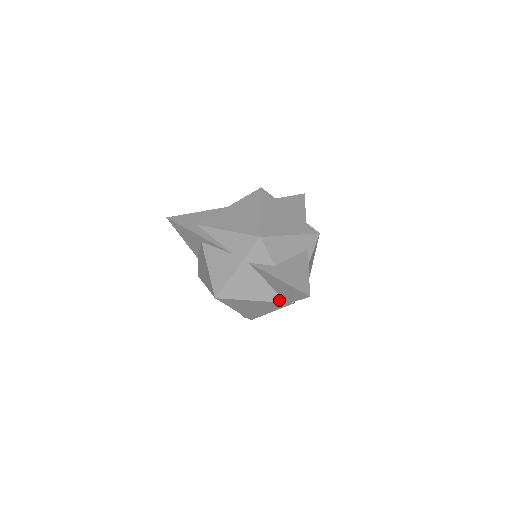
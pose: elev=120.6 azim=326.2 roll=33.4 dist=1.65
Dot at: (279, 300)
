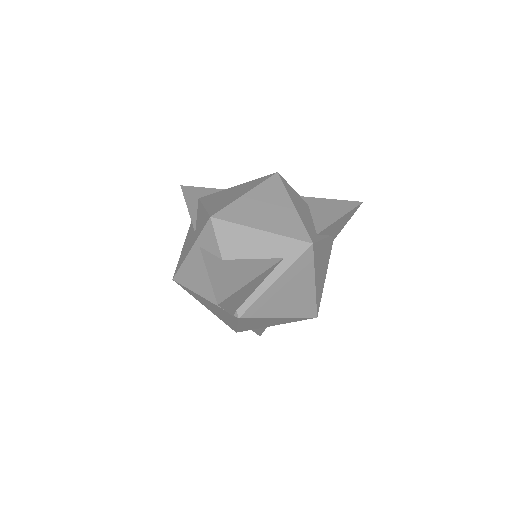
Dot at: occluded
